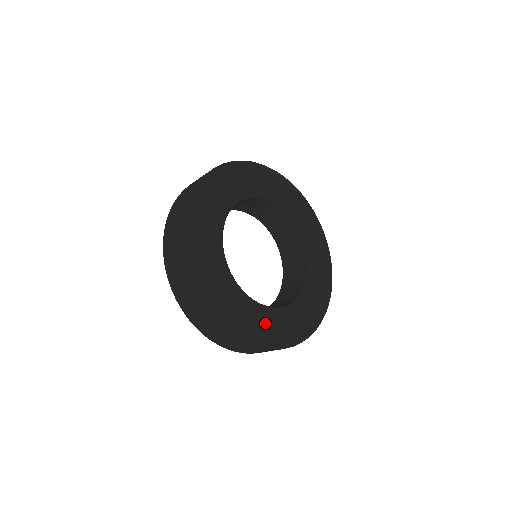
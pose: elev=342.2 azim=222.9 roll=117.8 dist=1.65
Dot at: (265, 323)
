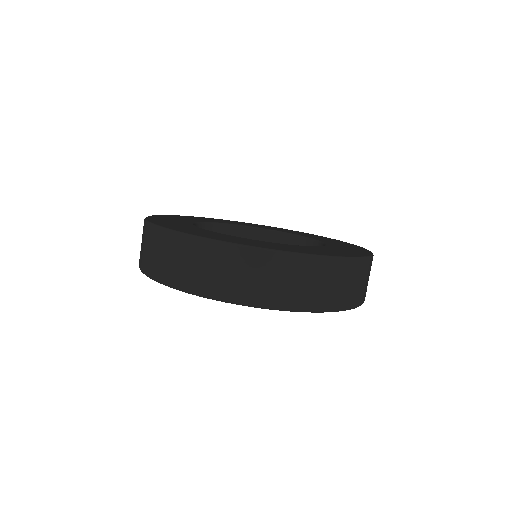
Dot at: occluded
